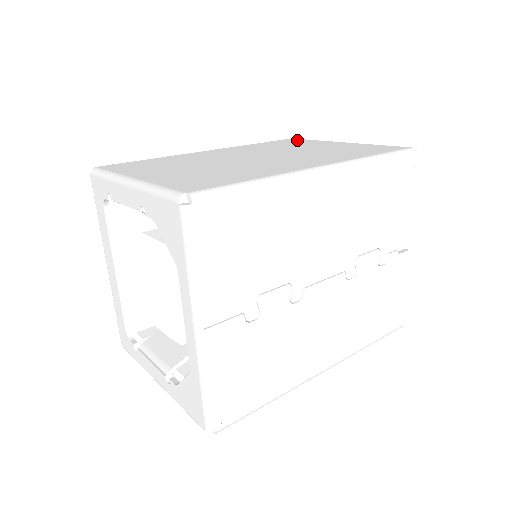
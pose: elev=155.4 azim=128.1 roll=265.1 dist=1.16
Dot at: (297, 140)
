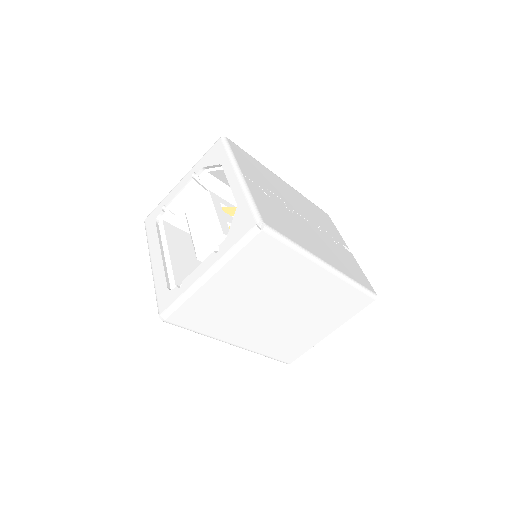
Dot at: occluded
